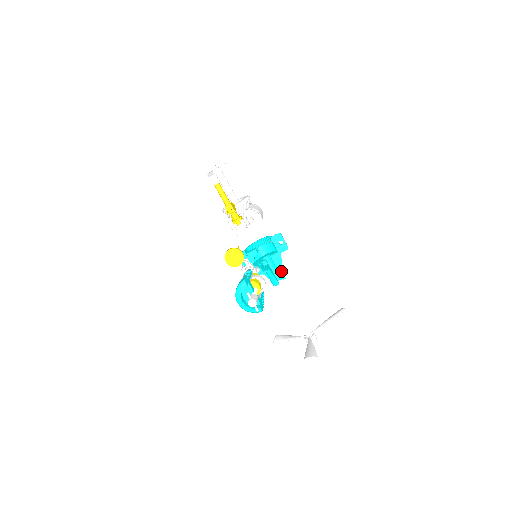
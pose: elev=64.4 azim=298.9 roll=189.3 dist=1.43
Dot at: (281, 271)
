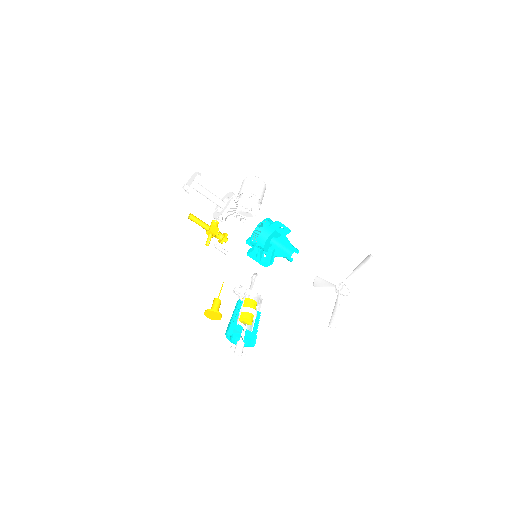
Dot at: (292, 248)
